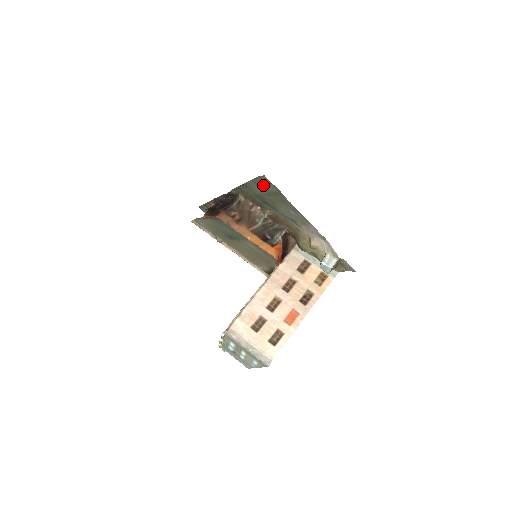
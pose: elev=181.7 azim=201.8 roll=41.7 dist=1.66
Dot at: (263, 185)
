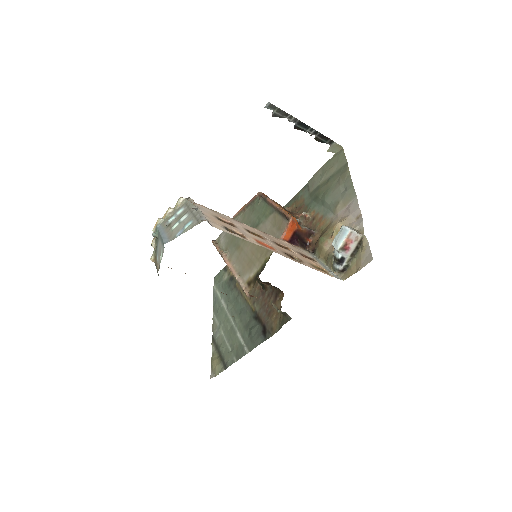
Dot at: (331, 167)
